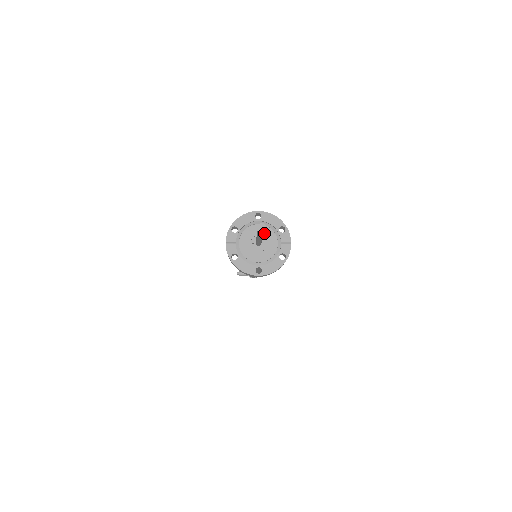
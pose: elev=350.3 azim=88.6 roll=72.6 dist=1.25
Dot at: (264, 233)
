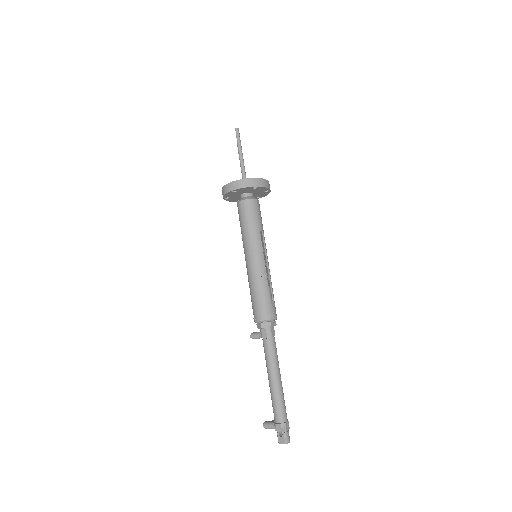
Dot at: occluded
